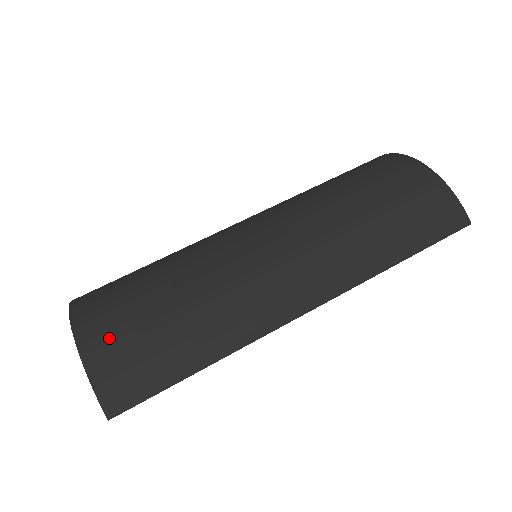
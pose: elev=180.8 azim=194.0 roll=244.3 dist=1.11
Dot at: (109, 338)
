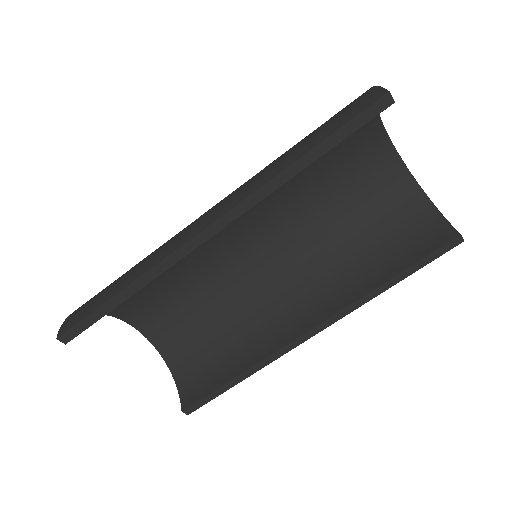
Dot at: occluded
